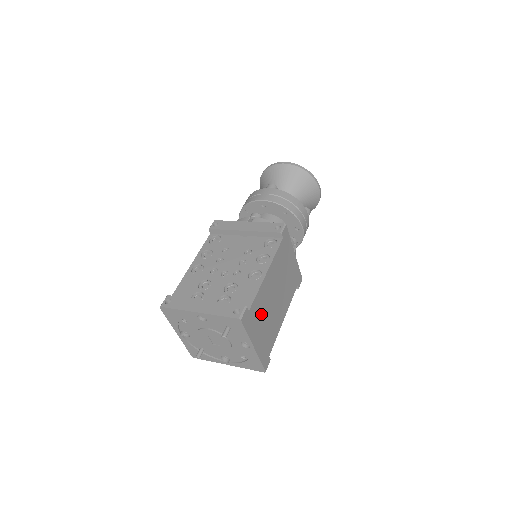
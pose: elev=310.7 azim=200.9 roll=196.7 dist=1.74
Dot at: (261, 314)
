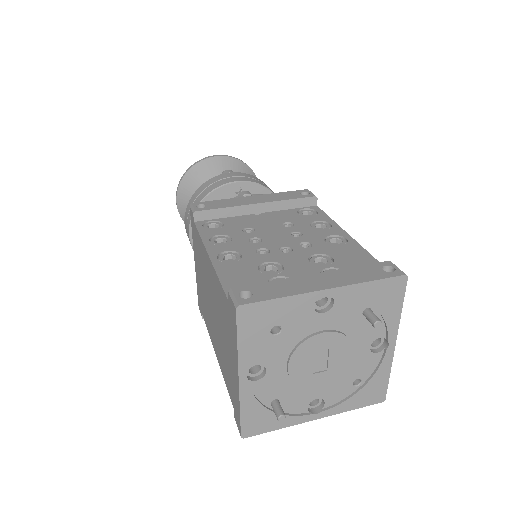
Dot at: occluded
